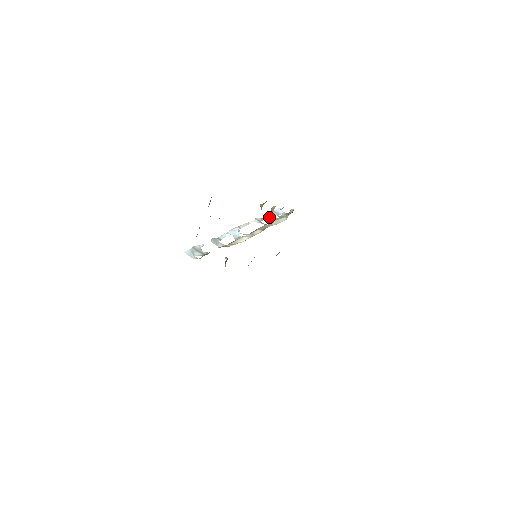
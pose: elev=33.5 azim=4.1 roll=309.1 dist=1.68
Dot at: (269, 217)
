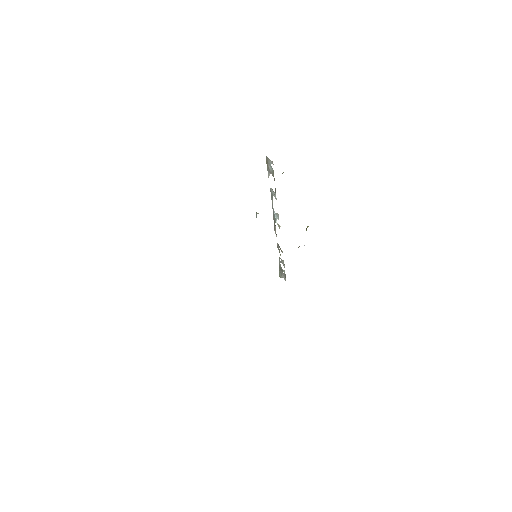
Dot at: (281, 260)
